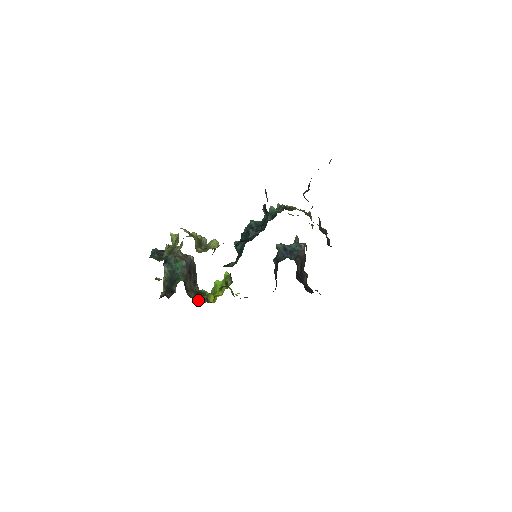
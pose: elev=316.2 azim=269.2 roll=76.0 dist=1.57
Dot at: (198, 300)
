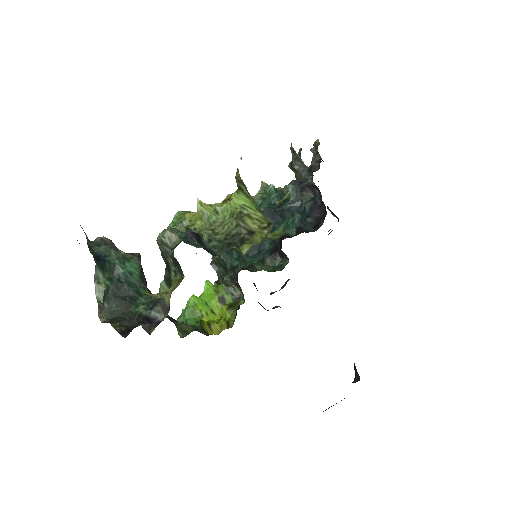
Dot at: (200, 332)
